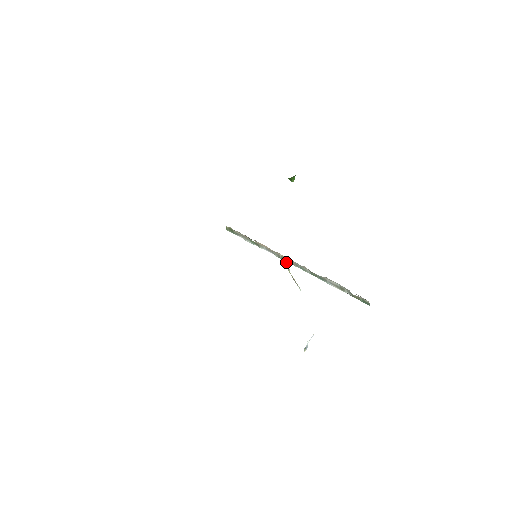
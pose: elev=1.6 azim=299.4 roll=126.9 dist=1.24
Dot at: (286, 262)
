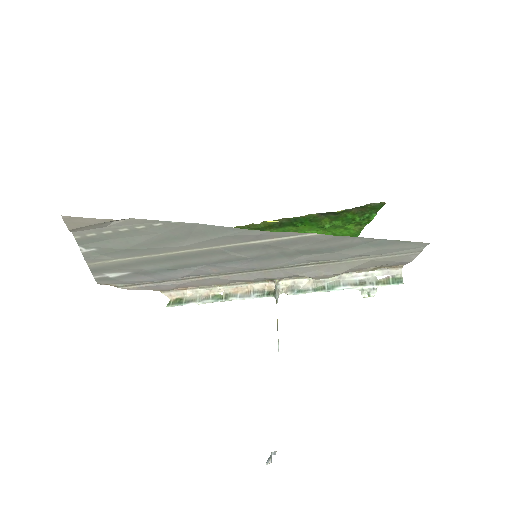
Dot at: (277, 290)
